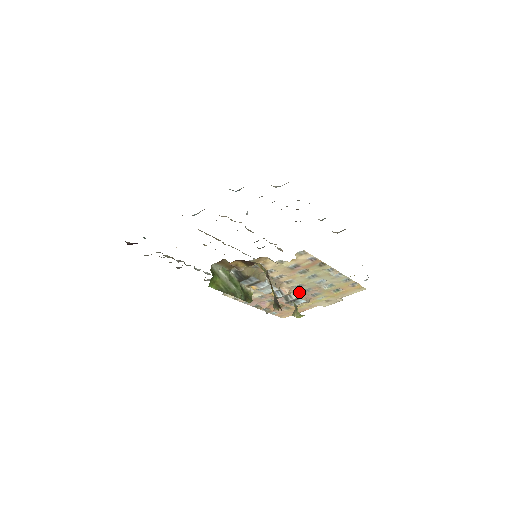
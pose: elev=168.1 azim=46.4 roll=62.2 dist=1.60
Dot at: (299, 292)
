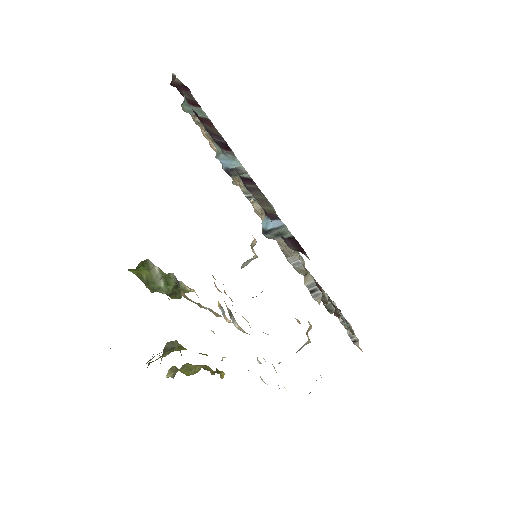
Dot at: (195, 370)
